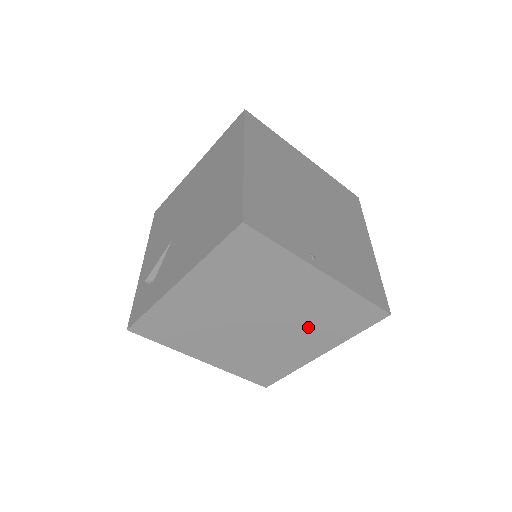
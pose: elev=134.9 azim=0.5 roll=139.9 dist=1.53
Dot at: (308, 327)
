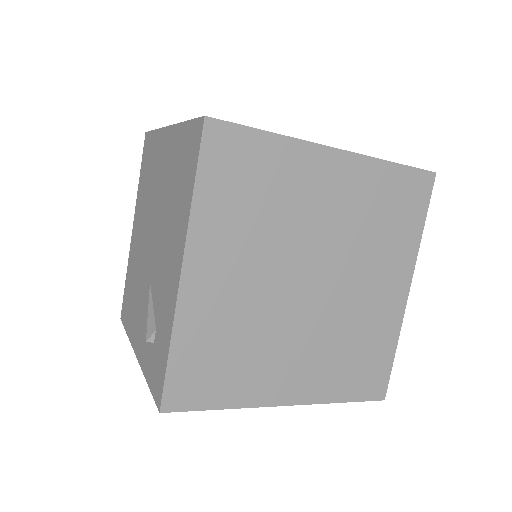
Dot at: (368, 252)
